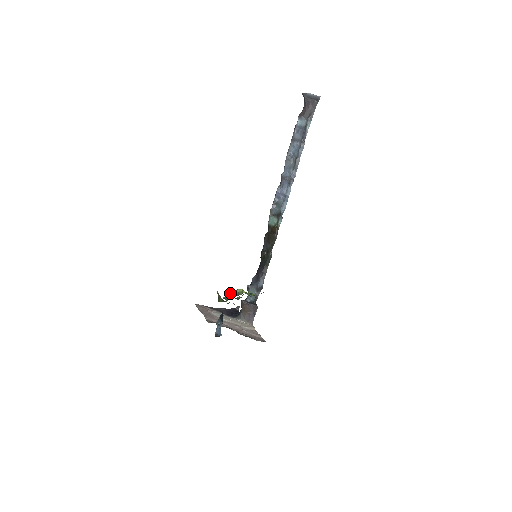
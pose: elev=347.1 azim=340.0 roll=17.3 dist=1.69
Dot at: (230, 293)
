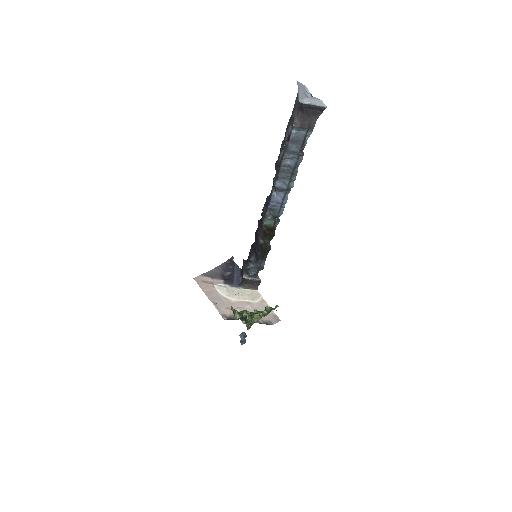
Dot at: (248, 317)
